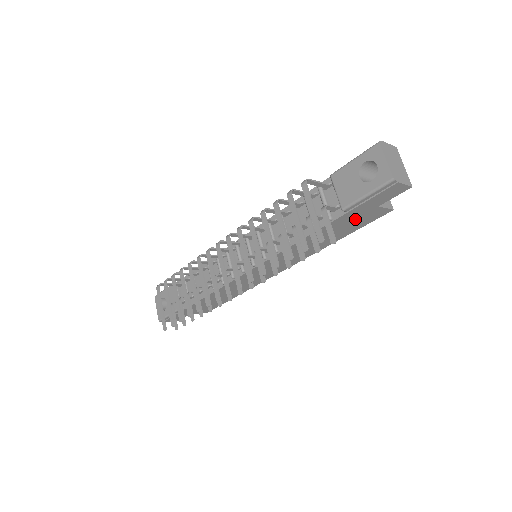
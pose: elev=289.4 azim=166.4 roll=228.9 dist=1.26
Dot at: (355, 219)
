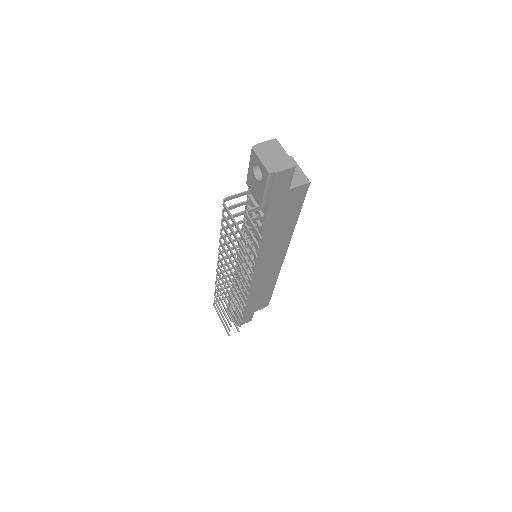
Dot at: (284, 205)
